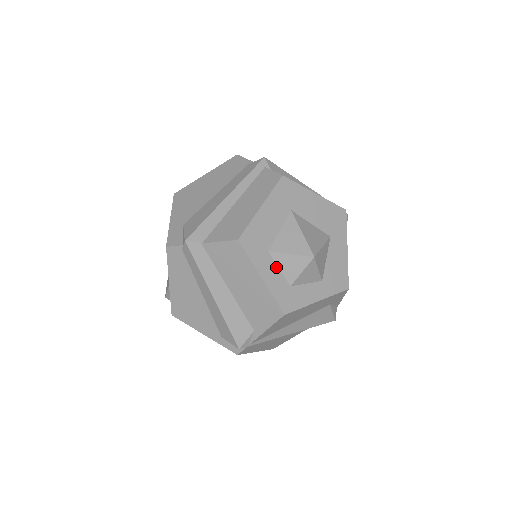
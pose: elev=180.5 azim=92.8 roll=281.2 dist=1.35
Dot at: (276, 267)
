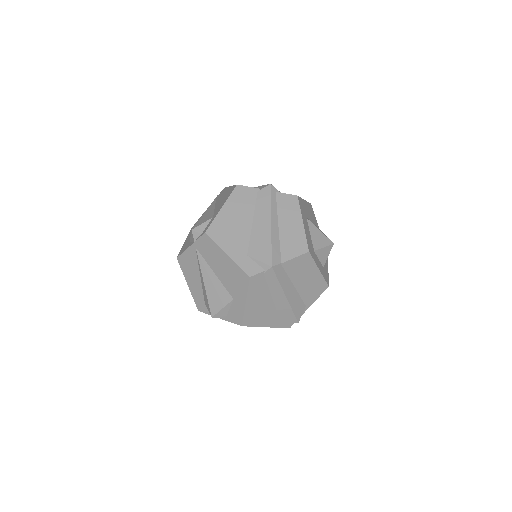
Dot at: (318, 259)
